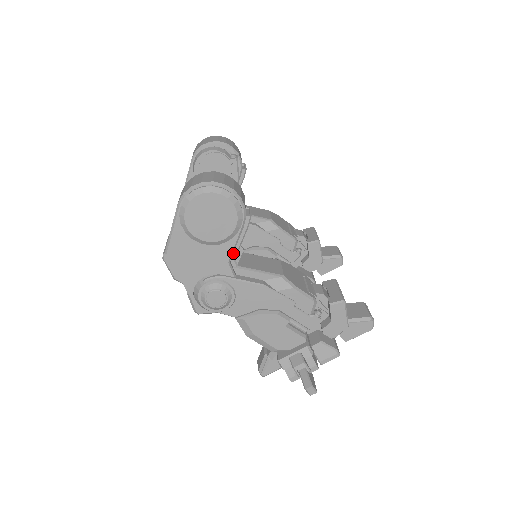
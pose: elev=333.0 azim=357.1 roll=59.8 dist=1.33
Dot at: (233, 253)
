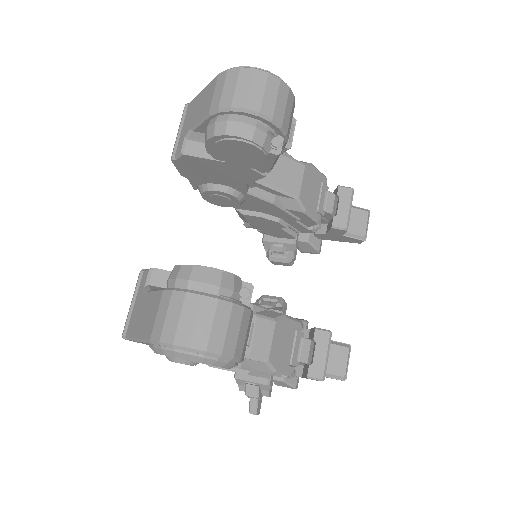
Dot at: occluded
